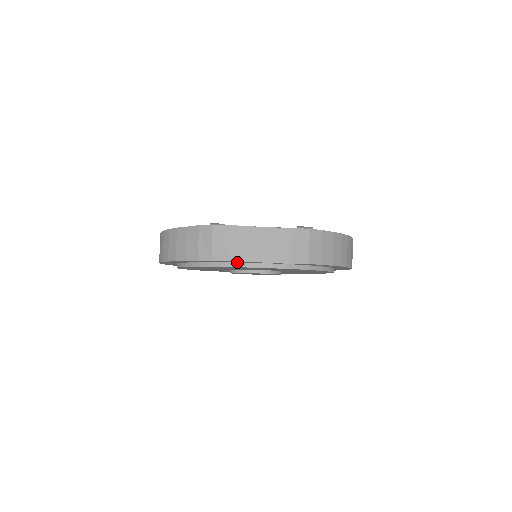
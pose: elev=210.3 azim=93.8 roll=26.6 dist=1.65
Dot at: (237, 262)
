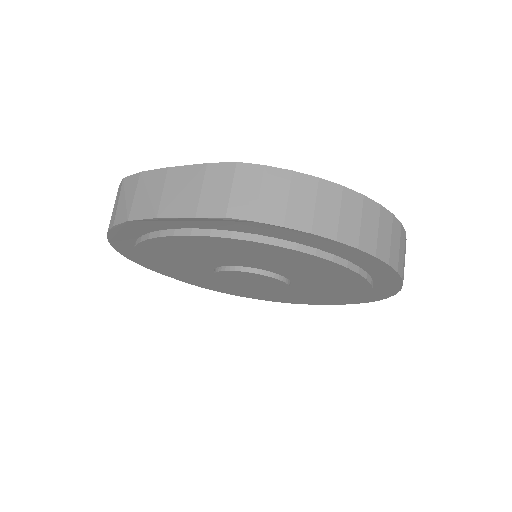
Dot at: (153, 231)
